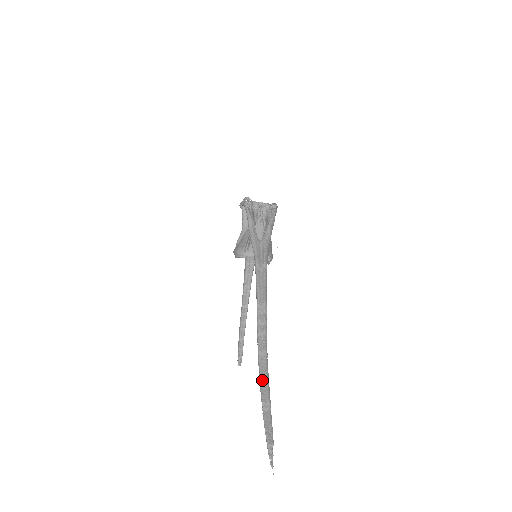
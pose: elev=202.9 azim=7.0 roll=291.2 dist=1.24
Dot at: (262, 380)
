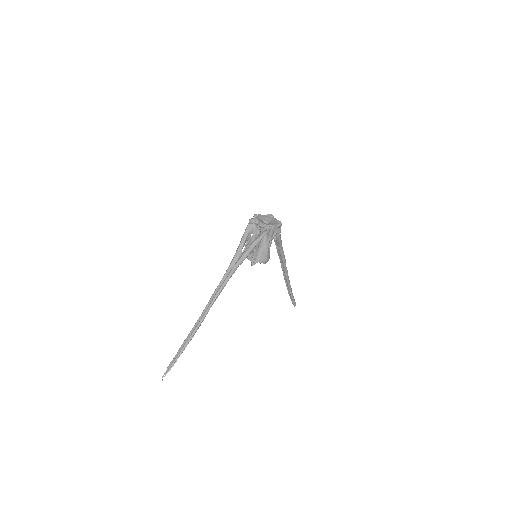
Dot at: (187, 338)
